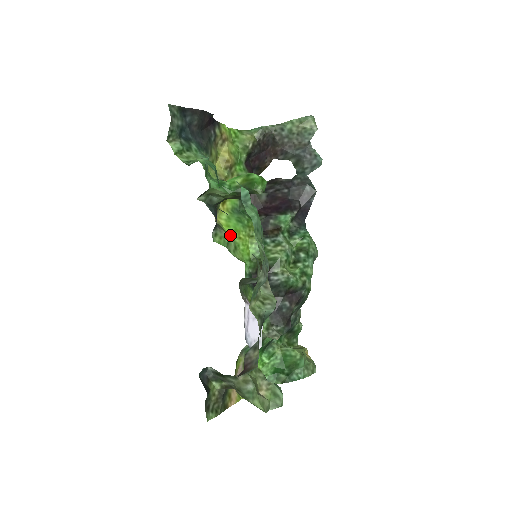
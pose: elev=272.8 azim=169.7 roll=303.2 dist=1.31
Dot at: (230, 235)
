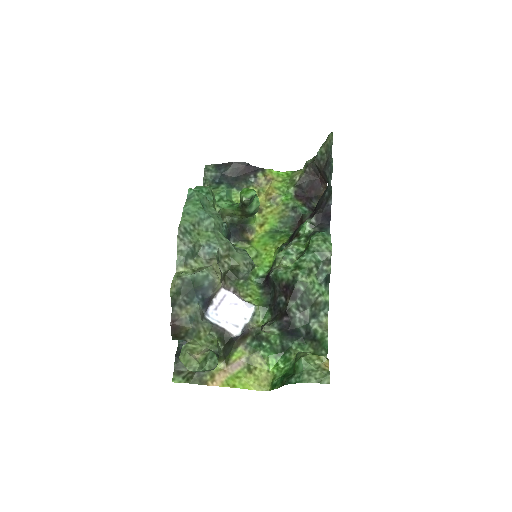
Dot at: (257, 248)
